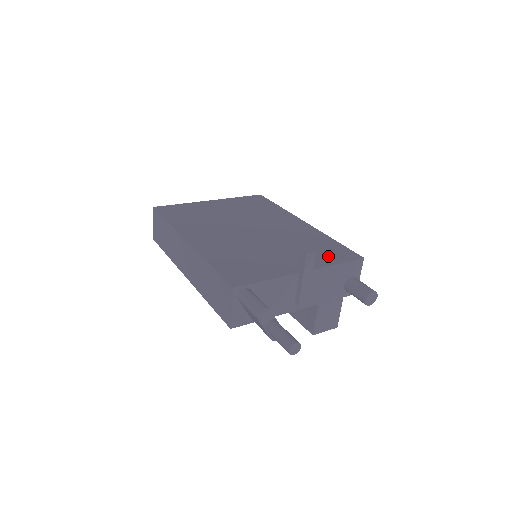
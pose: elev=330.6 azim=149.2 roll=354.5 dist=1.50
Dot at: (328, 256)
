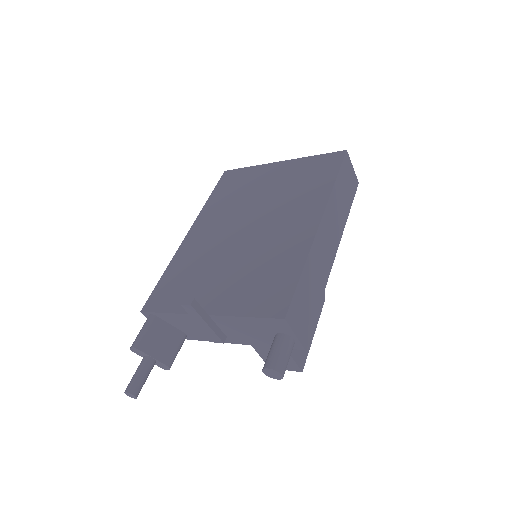
Dot at: (254, 299)
